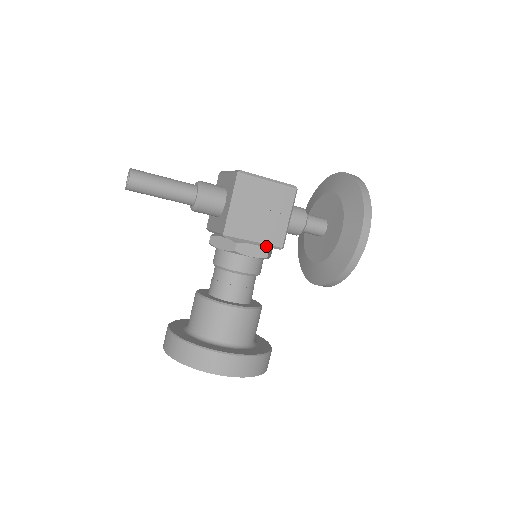
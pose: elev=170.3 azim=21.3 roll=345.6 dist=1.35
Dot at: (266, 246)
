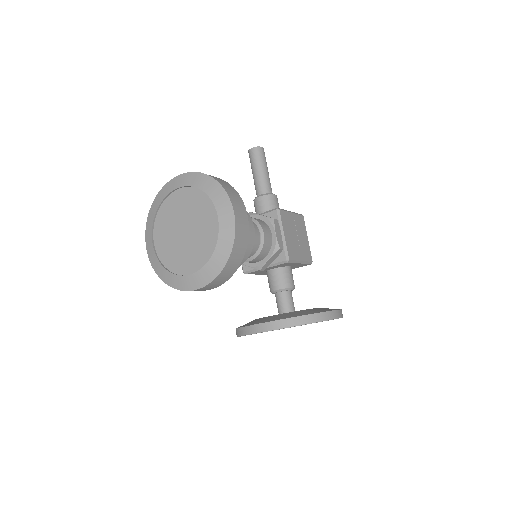
Dot at: (284, 246)
